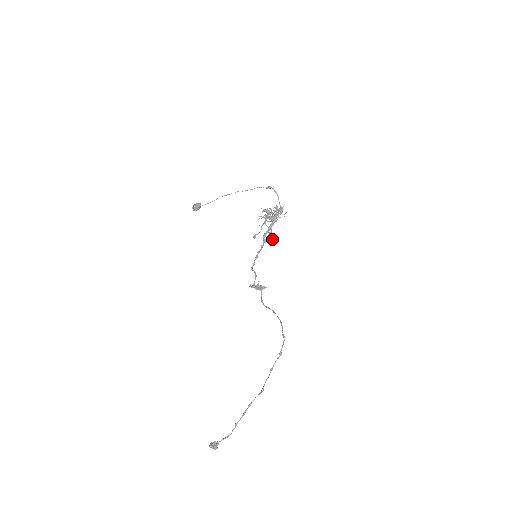
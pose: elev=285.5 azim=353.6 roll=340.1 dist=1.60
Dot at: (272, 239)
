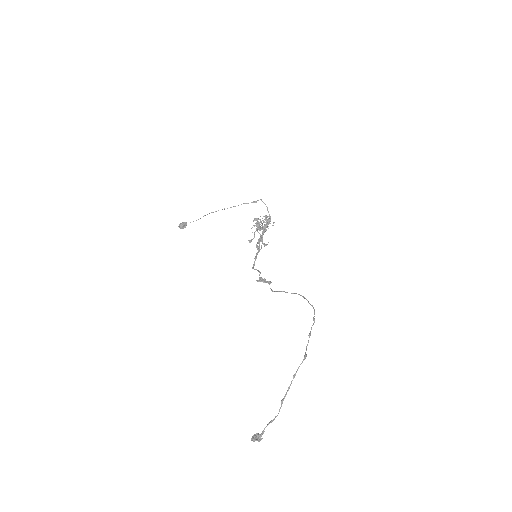
Dot at: (266, 244)
